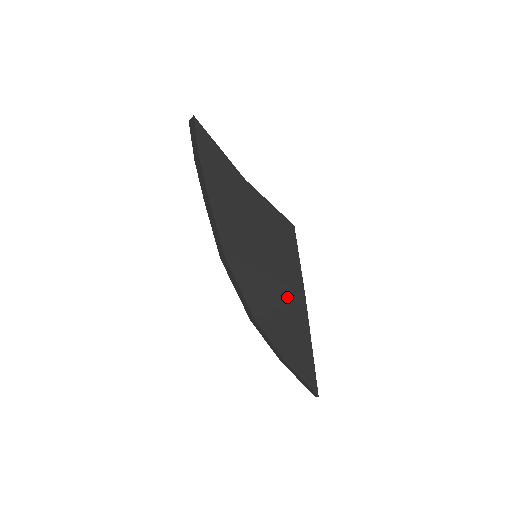
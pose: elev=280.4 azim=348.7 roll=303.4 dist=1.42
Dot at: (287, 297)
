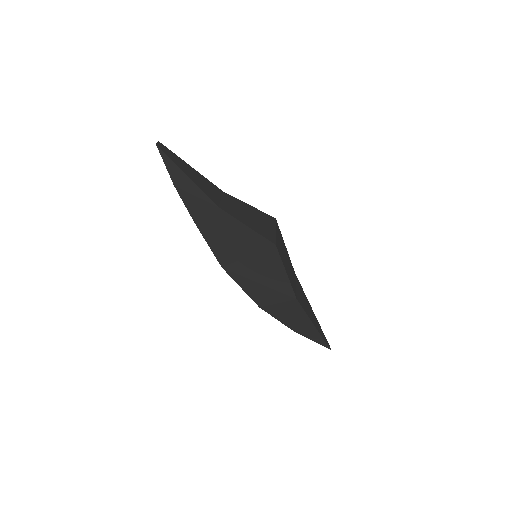
Dot at: (281, 298)
